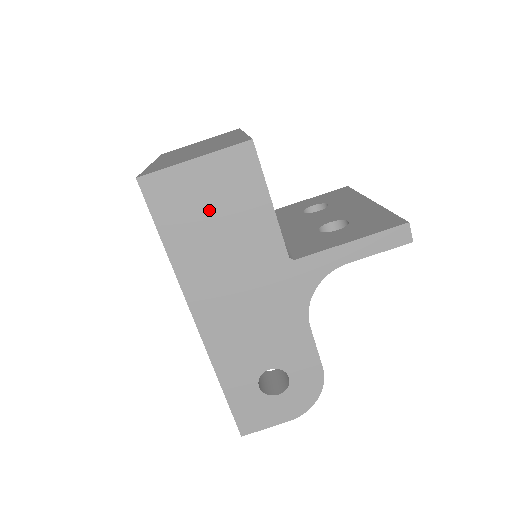
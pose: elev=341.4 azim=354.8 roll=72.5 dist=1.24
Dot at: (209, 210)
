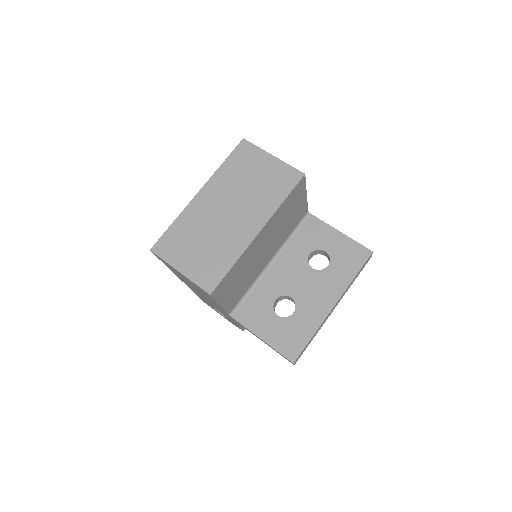
Dot at: (188, 281)
